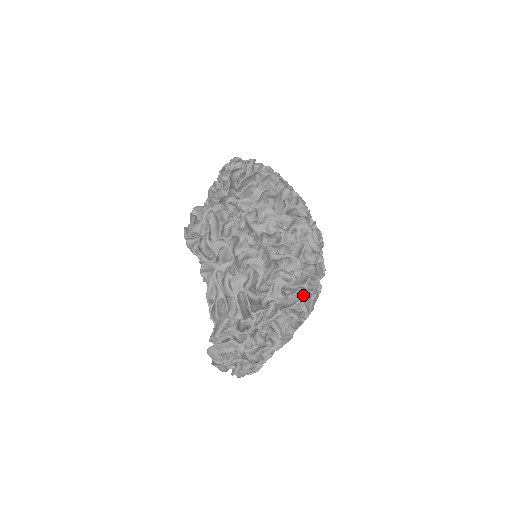
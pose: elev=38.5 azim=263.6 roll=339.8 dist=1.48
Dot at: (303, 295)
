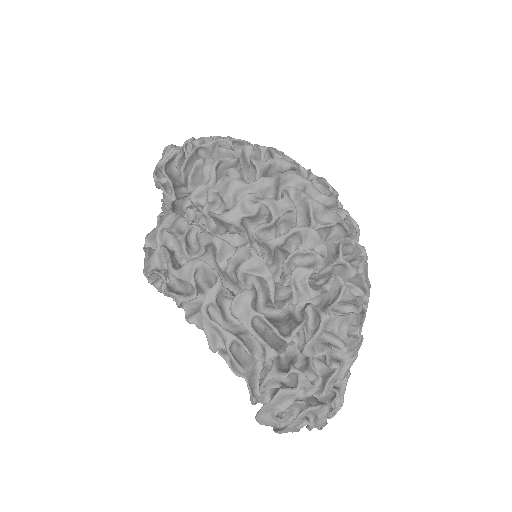
Dot at: (345, 274)
